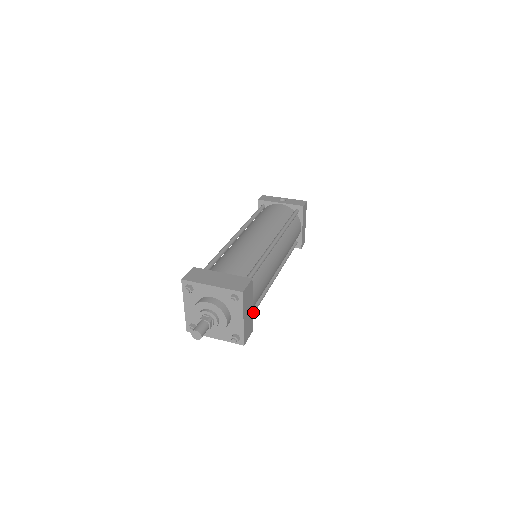
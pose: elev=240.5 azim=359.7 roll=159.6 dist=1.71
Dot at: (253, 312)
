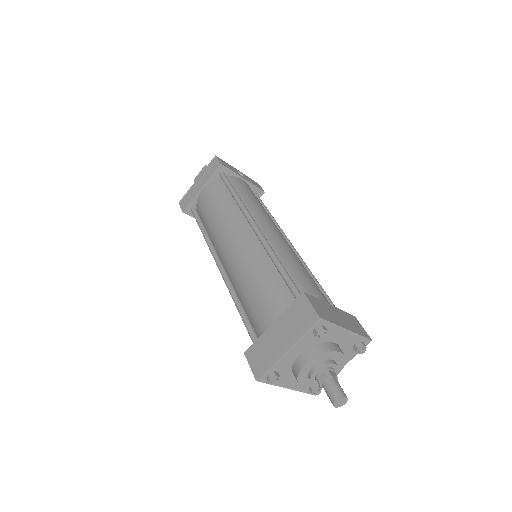
Dot at: occluded
